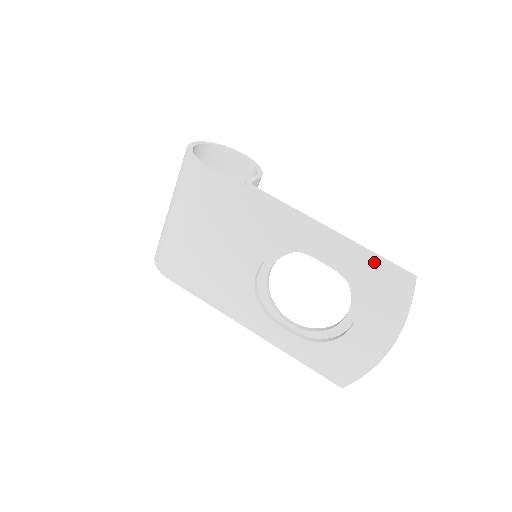
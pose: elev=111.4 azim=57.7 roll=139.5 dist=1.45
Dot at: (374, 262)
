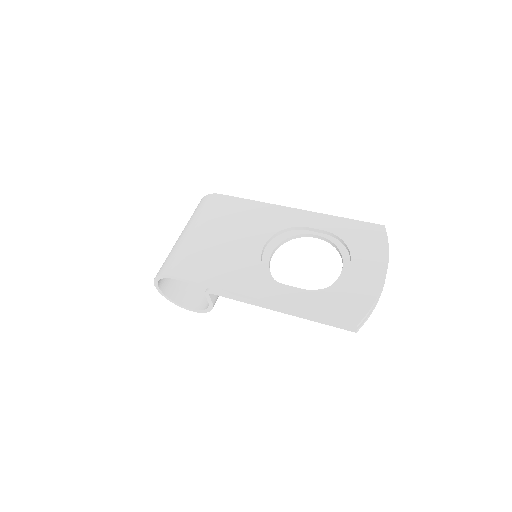
Dot at: (353, 219)
